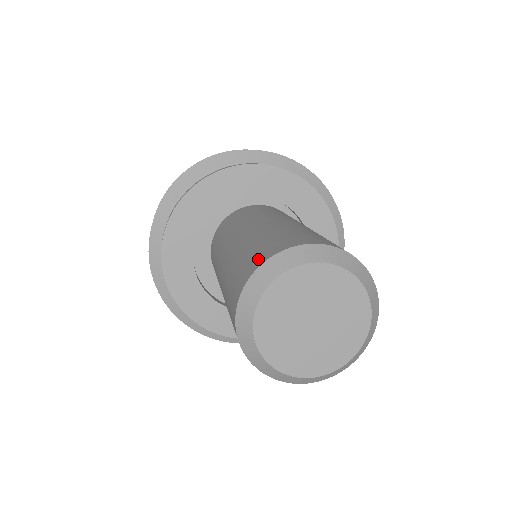
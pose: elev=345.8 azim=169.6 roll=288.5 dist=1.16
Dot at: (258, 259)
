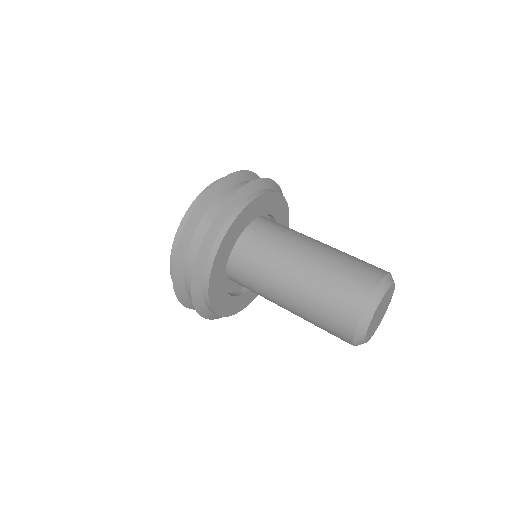
Dot at: (346, 327)
